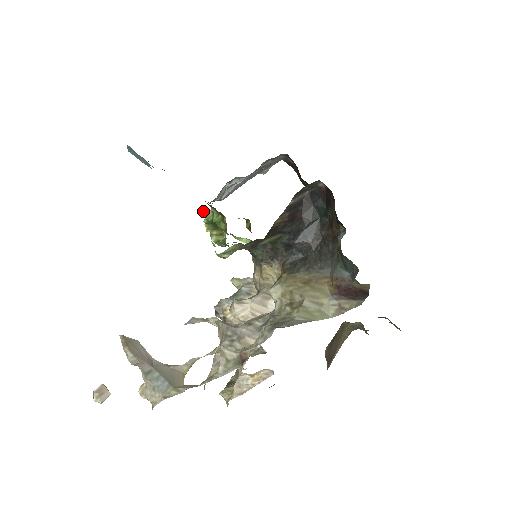
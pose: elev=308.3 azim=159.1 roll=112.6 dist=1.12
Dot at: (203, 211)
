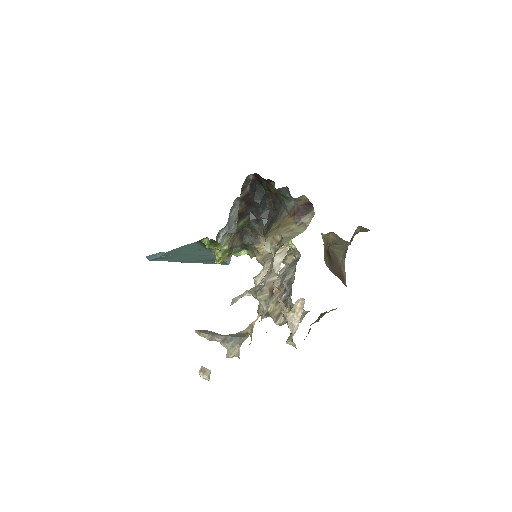
Dot at: (203, 242)
